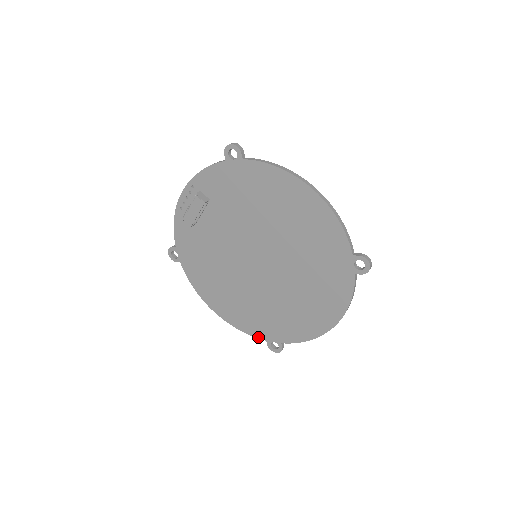
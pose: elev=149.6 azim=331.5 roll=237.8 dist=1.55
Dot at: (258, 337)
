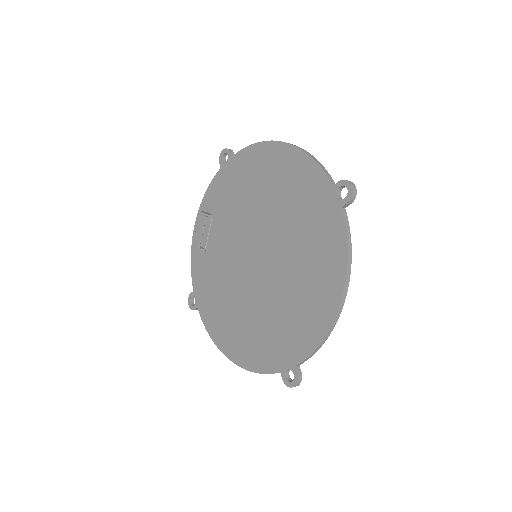
Dot at: (271, 371)
